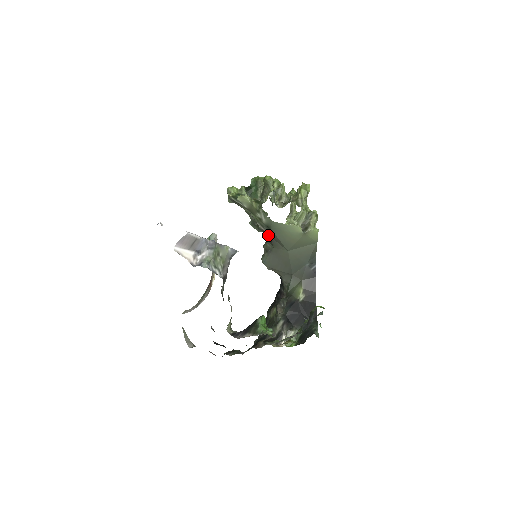
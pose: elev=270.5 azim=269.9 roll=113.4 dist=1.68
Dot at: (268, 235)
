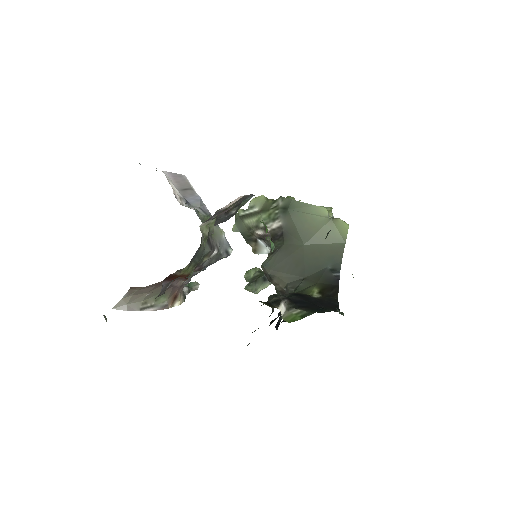
Dot at: (280, 231)
